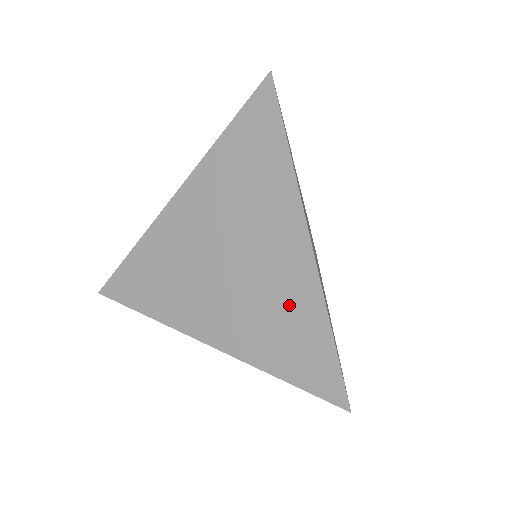
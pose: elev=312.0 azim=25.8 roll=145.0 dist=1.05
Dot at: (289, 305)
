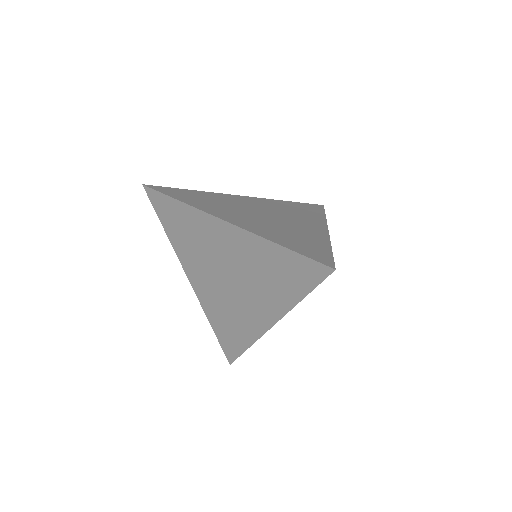
Dot at: (239, 324)
